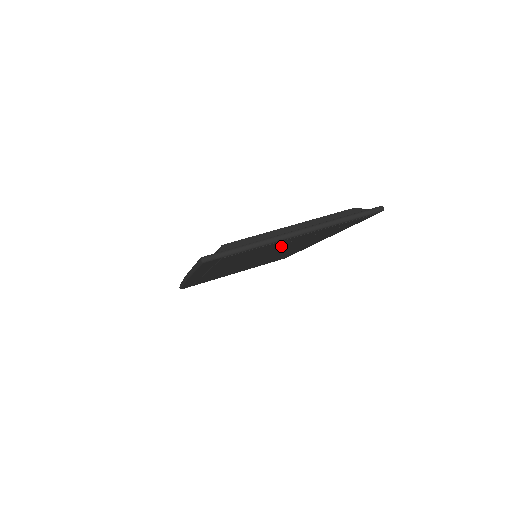
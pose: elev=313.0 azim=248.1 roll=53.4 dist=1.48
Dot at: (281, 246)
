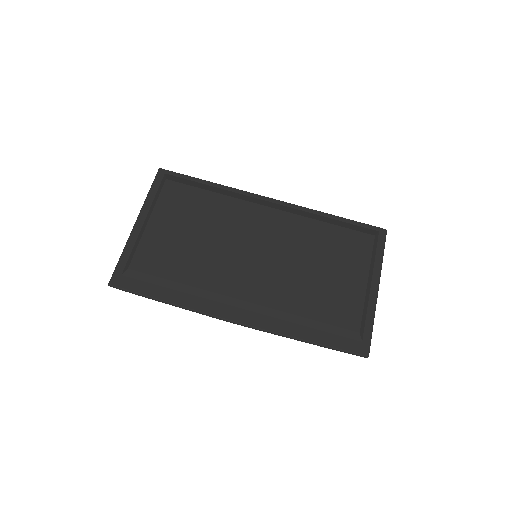
Dot at: occluded
